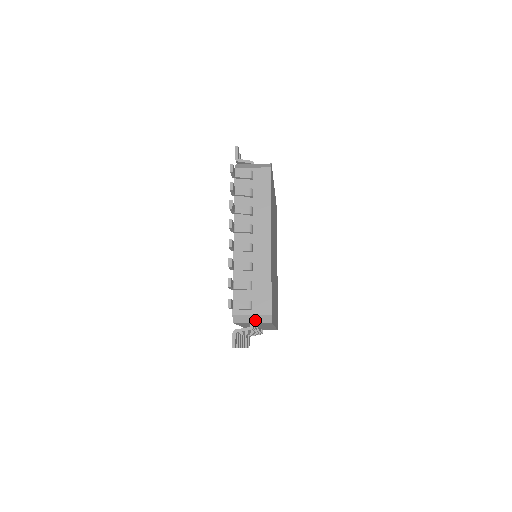
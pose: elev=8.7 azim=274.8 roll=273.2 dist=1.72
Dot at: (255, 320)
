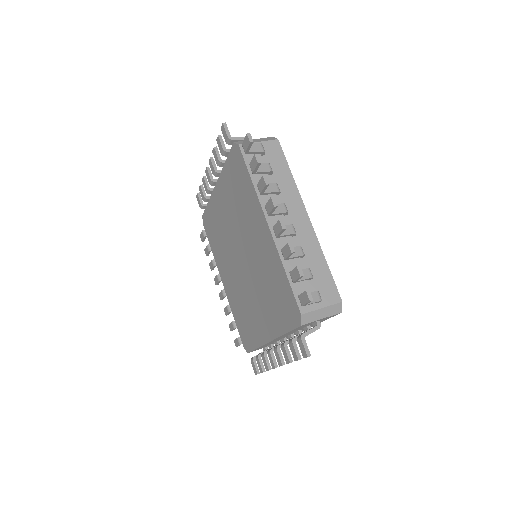
Dot at: (325, 314)
